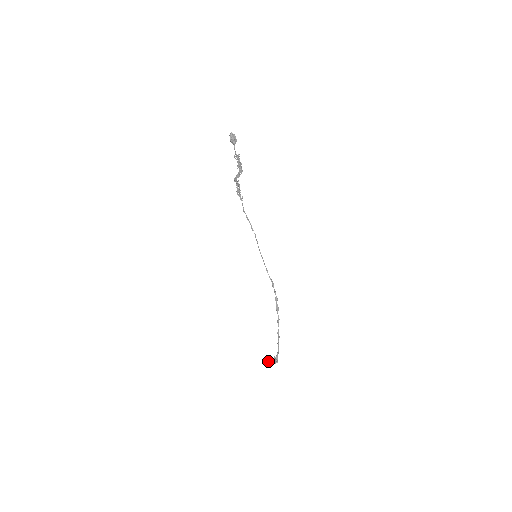
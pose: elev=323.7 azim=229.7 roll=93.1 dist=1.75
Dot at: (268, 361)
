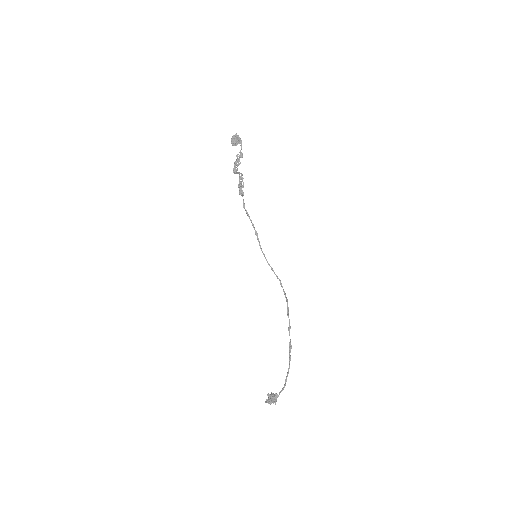
Dot at: (265, 402)
